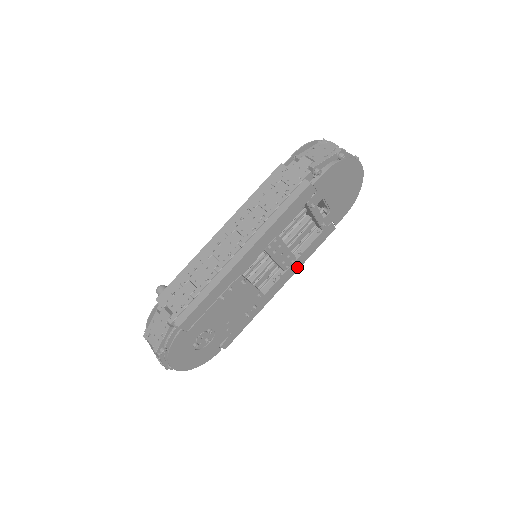
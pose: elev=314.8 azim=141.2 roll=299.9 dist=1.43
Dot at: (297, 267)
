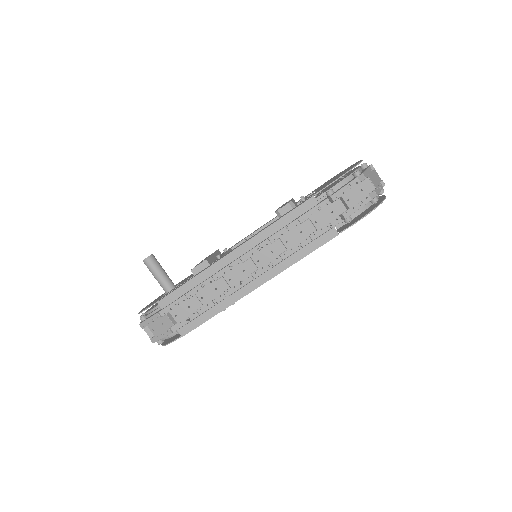
Dot at: occluded
